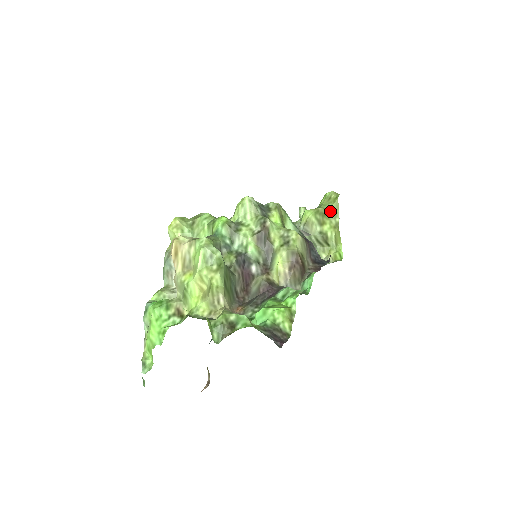
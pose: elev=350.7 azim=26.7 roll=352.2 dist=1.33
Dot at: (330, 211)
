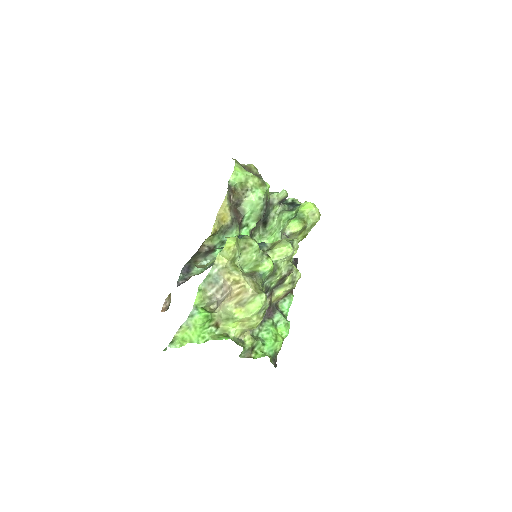
Dot at: (309, 226)
